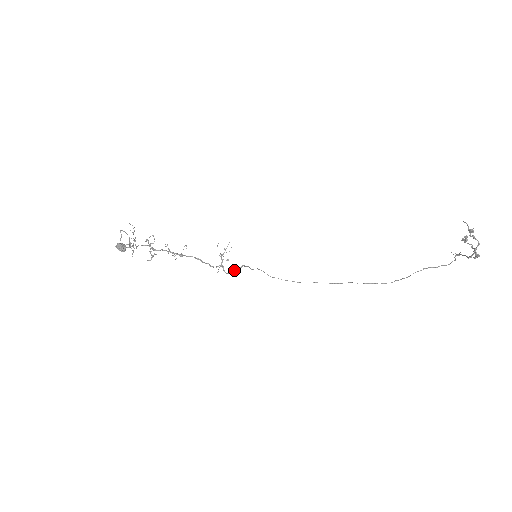
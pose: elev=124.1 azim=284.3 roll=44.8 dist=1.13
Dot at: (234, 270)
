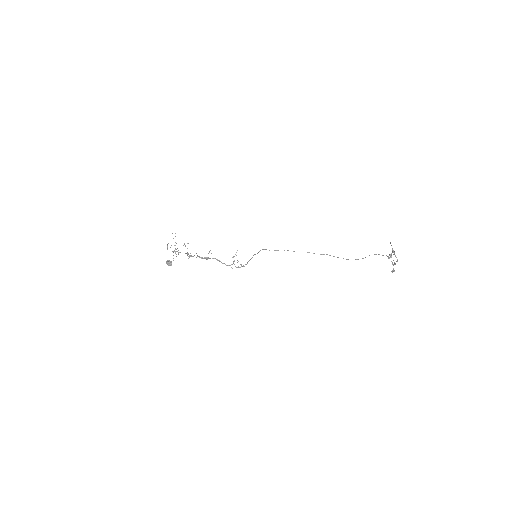
Dot at: occluded
